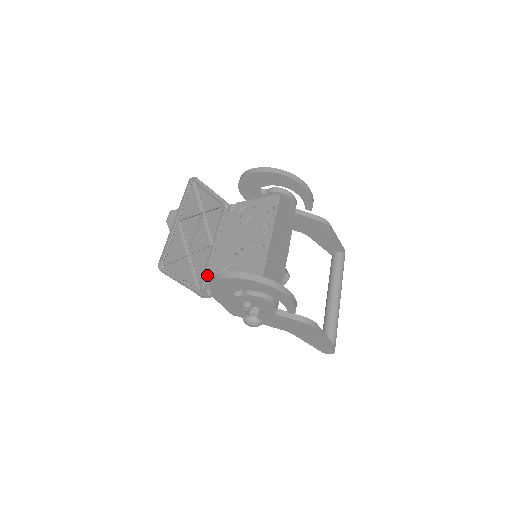
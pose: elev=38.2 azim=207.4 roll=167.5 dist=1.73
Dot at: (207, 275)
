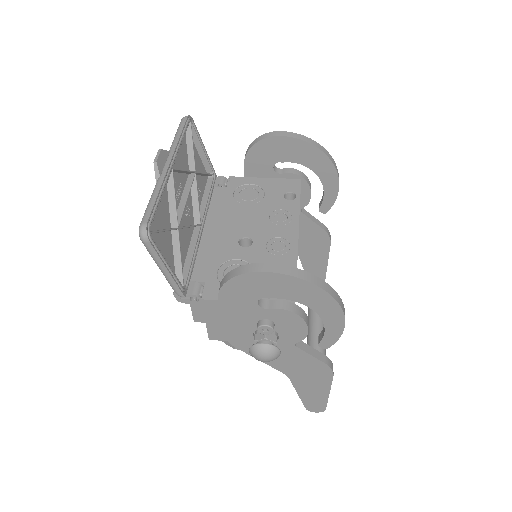
Dot at: (192, 267)
